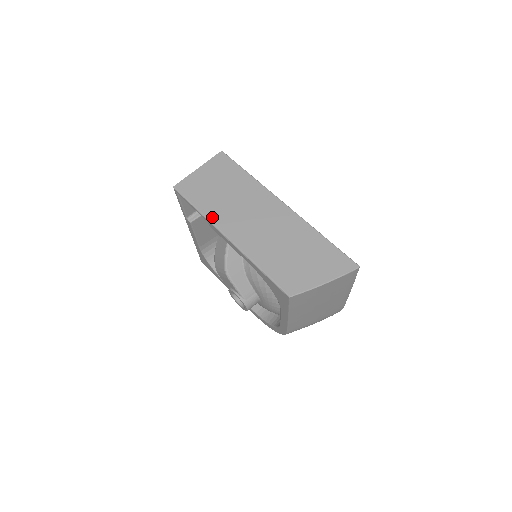
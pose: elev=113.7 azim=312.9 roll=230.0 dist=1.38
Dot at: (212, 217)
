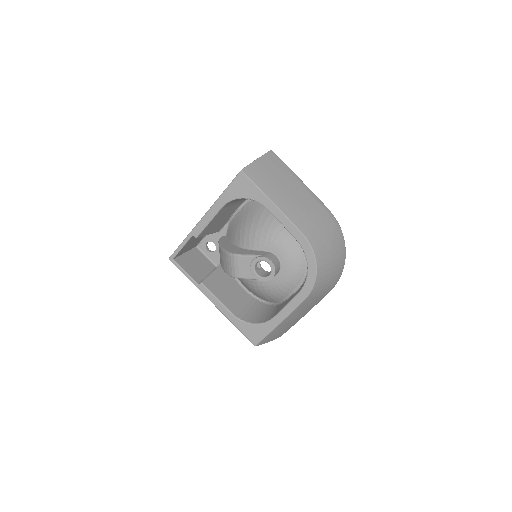
Dot at: (192, 231)
